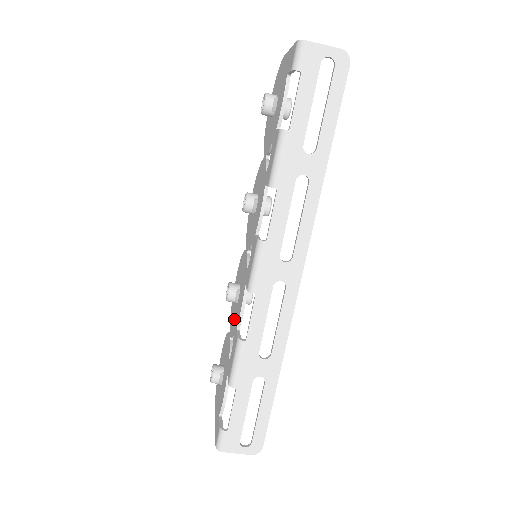
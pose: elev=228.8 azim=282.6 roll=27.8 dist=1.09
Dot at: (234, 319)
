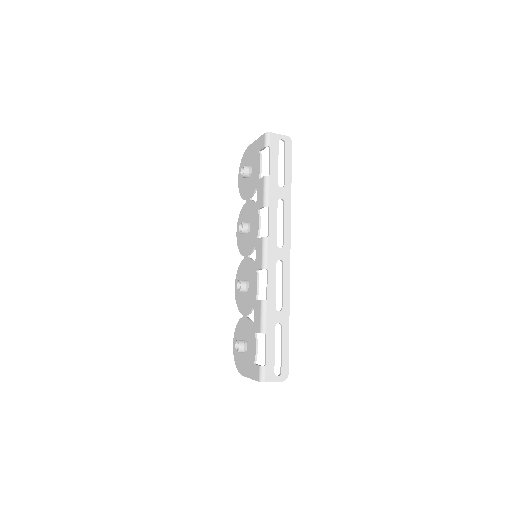
Dot at: (248, 301)
